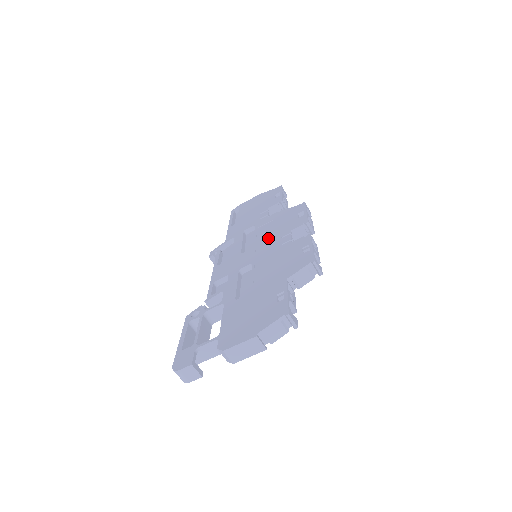
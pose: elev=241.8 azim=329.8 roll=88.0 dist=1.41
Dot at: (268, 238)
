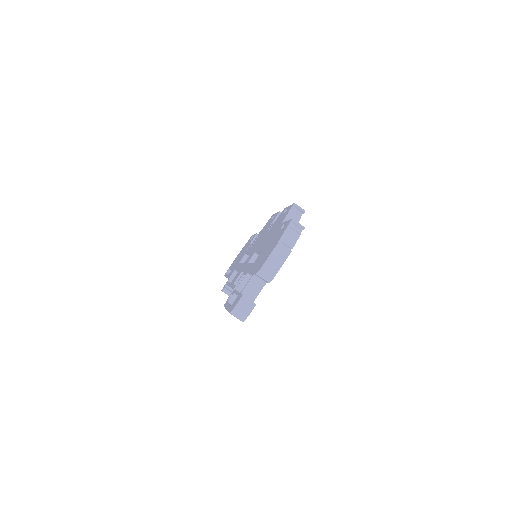
Dot at: (258, 241)
